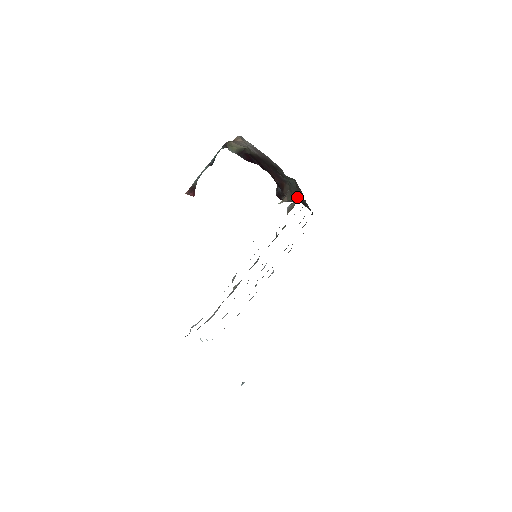
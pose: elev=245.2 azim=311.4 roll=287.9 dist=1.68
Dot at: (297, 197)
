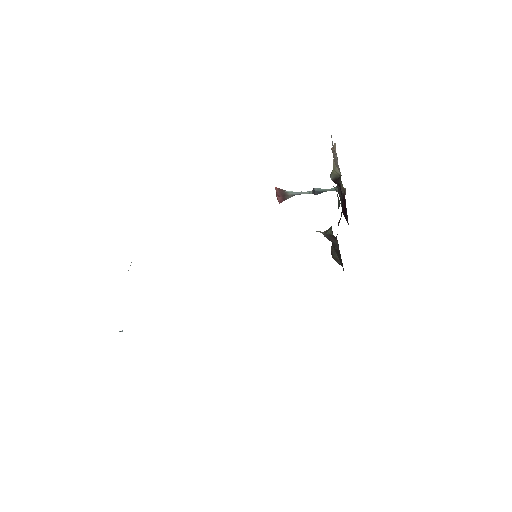
Dot at: occluded
